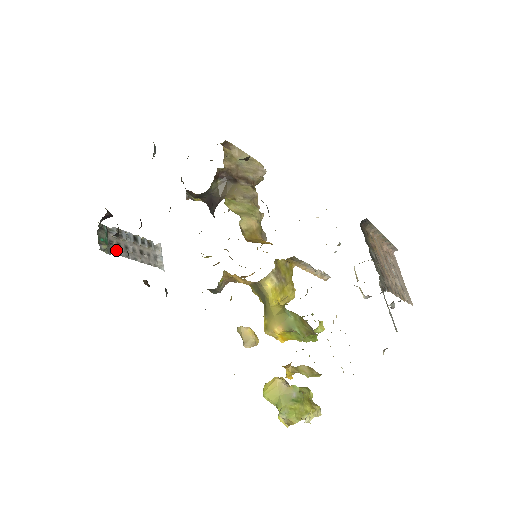
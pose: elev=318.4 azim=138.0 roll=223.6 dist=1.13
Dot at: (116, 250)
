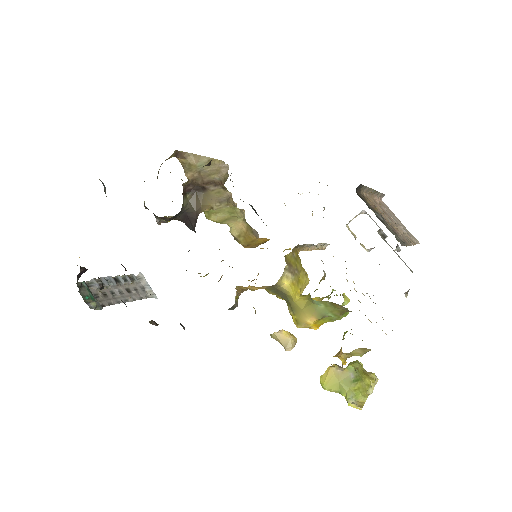
Dot at: (105, 301)
